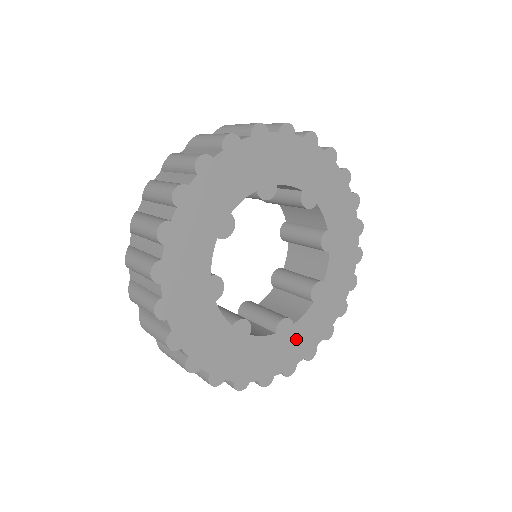
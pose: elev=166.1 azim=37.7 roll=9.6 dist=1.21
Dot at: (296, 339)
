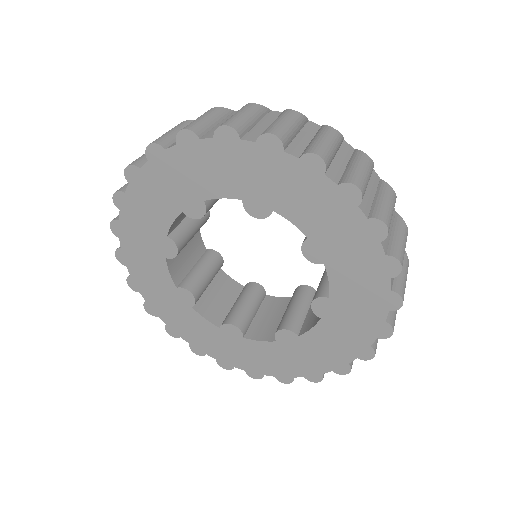
Dot at: (310, 351)
